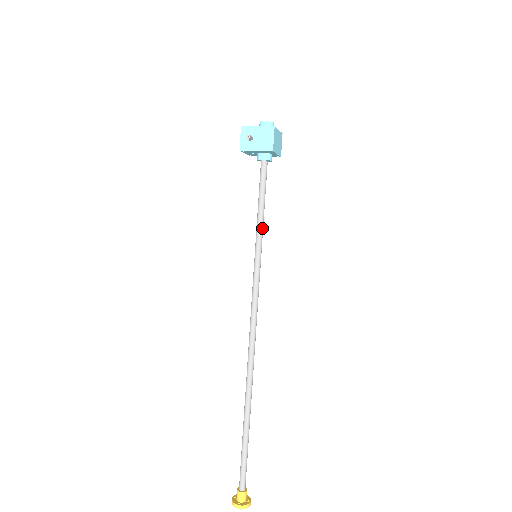
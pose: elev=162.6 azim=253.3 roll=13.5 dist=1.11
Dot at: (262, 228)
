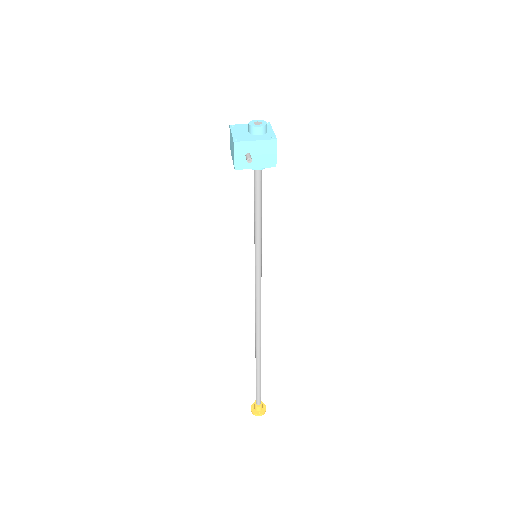
Dot at: (261, 232)
